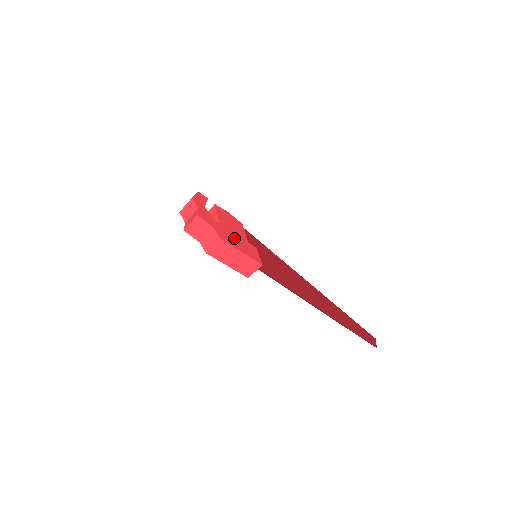
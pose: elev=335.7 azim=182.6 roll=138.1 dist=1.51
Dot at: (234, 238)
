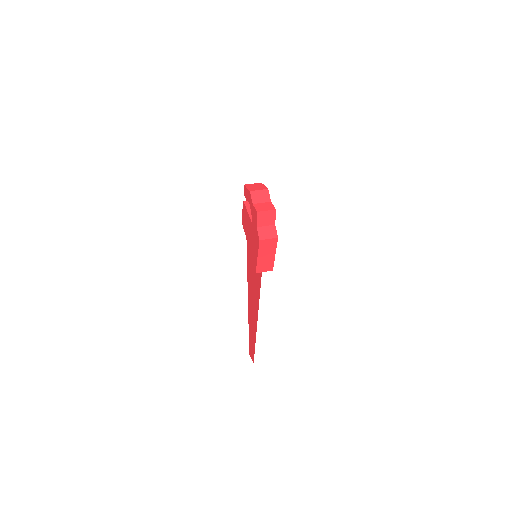
Dot at: occluded
